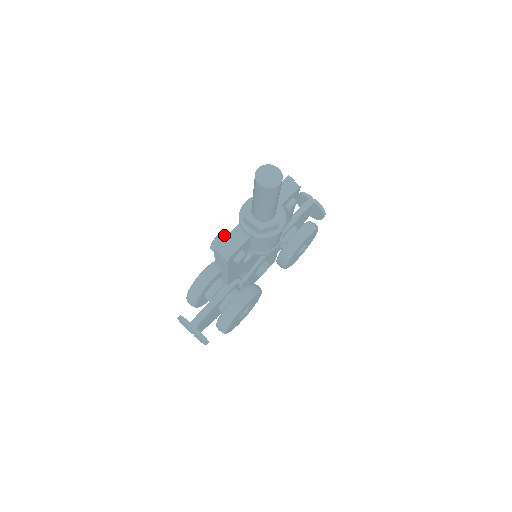
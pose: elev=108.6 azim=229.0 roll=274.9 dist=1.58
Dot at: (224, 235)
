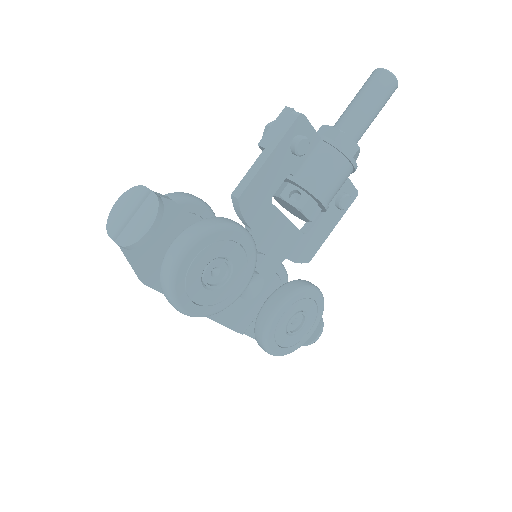
Dot at: occluded
